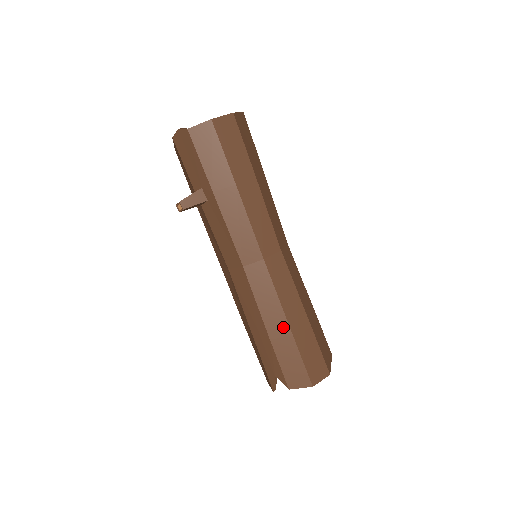
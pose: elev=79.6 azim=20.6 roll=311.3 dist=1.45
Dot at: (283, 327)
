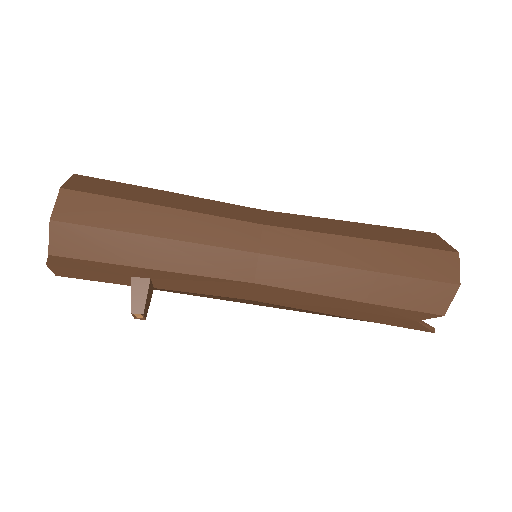
Dot at: (359, 278)
